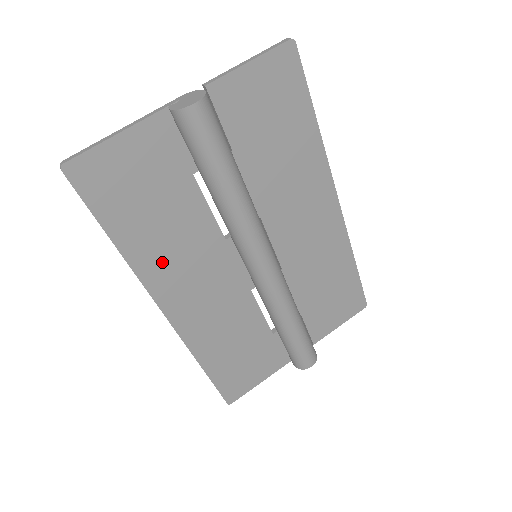
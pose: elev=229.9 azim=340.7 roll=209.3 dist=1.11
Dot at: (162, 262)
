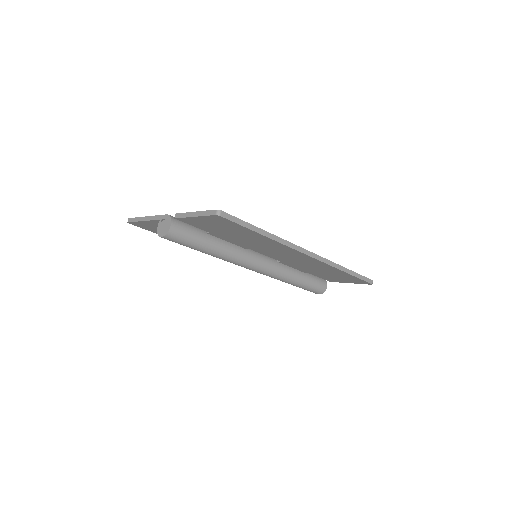
Dot at: occluded
